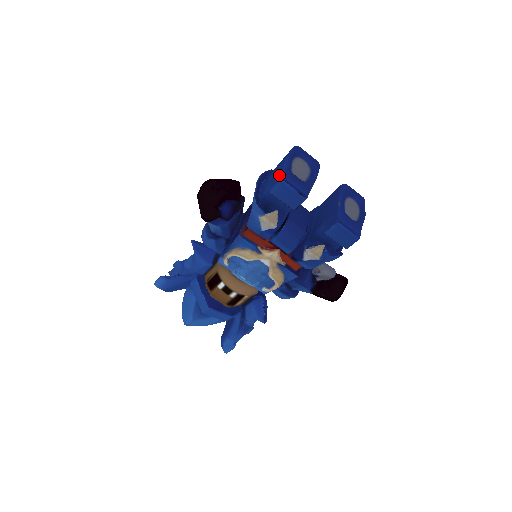
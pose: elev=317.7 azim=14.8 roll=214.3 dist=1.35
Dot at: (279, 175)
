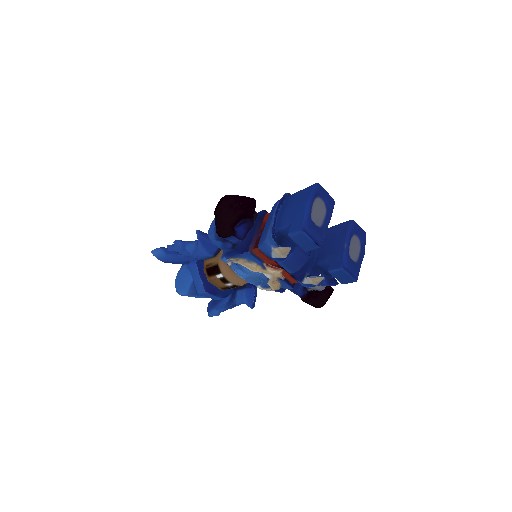
Dot at: (299, 221)
